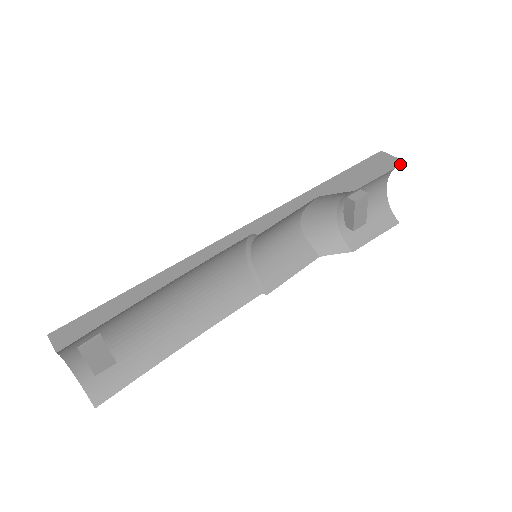
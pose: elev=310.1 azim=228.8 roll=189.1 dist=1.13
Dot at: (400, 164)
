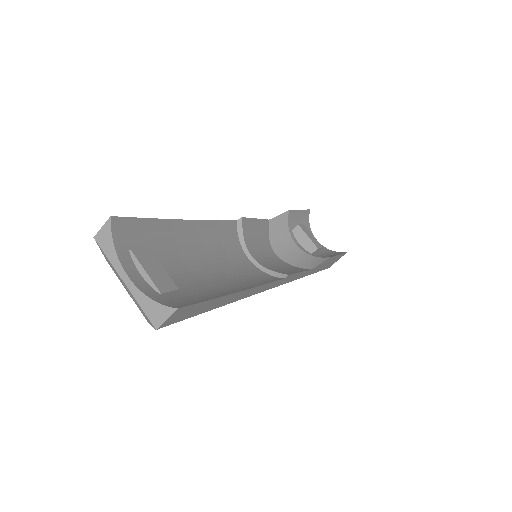
Dot at: (307, 210)
